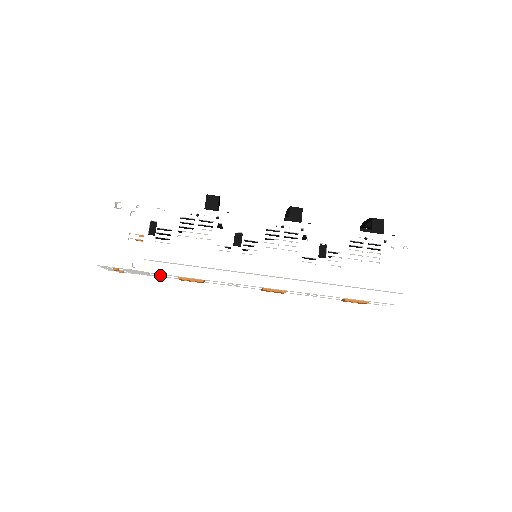
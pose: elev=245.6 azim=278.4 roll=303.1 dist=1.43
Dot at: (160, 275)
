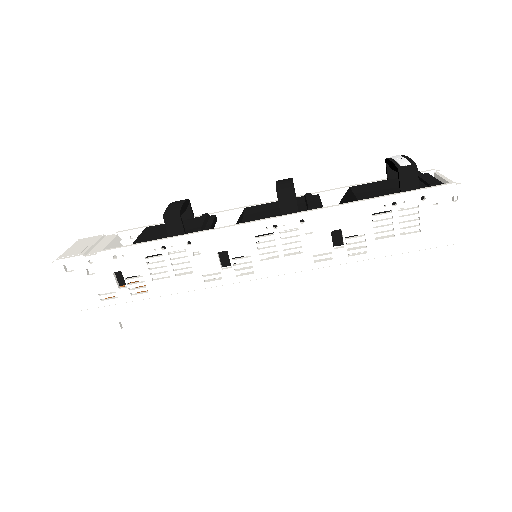
Dot at: occluded
